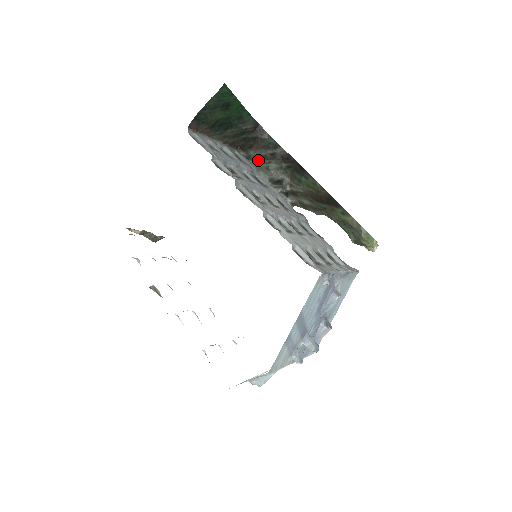
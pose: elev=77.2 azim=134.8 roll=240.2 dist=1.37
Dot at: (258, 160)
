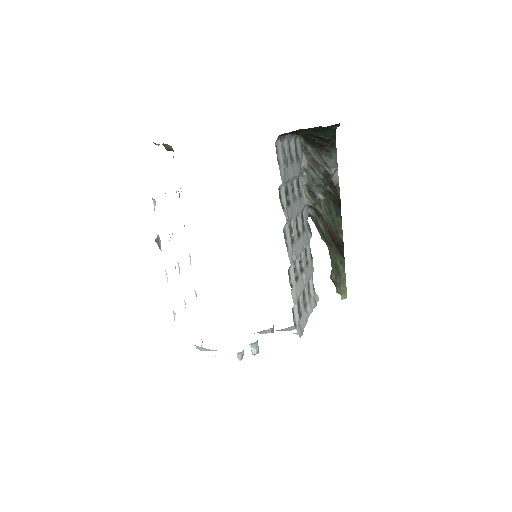
Dot at: (311, 161)
